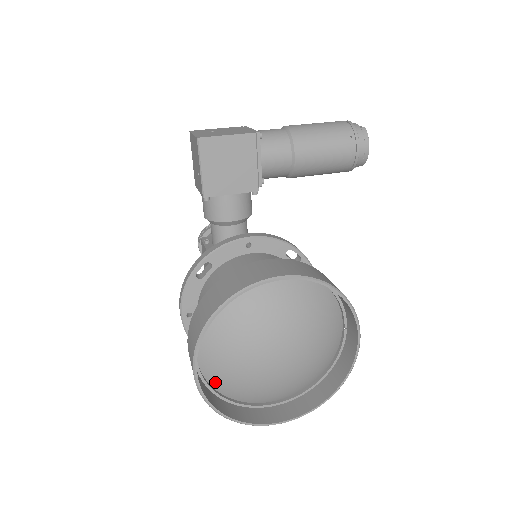
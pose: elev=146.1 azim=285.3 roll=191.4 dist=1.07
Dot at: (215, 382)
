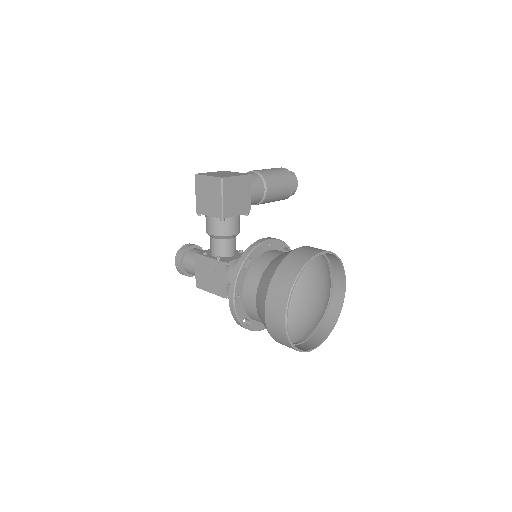
Dot at: occluded
